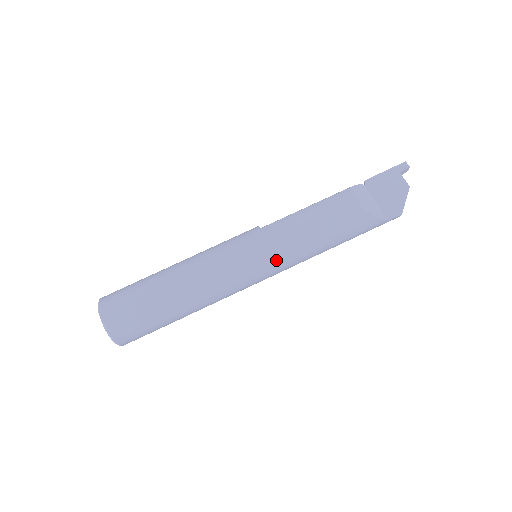
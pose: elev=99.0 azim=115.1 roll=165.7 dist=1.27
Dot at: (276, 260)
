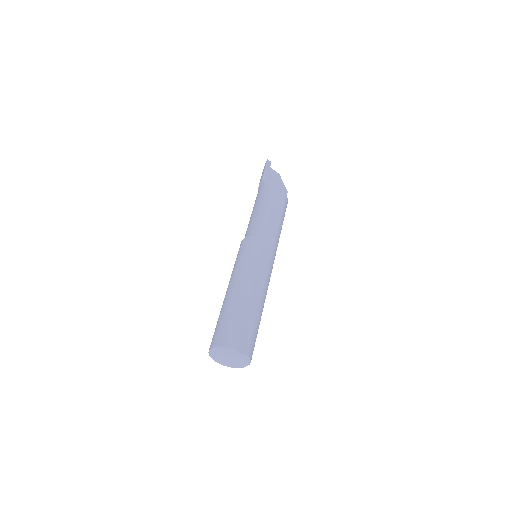
Dot at: (276, 250)
